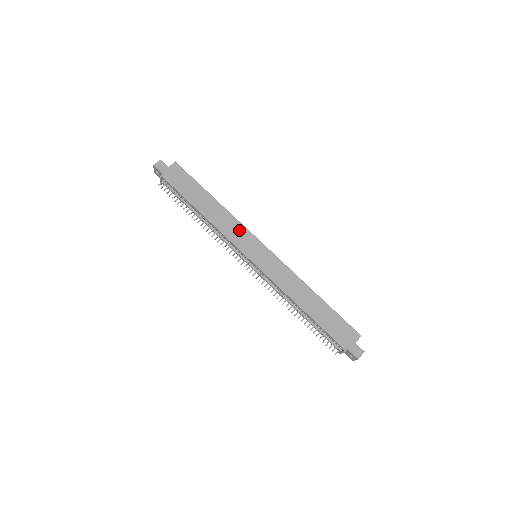
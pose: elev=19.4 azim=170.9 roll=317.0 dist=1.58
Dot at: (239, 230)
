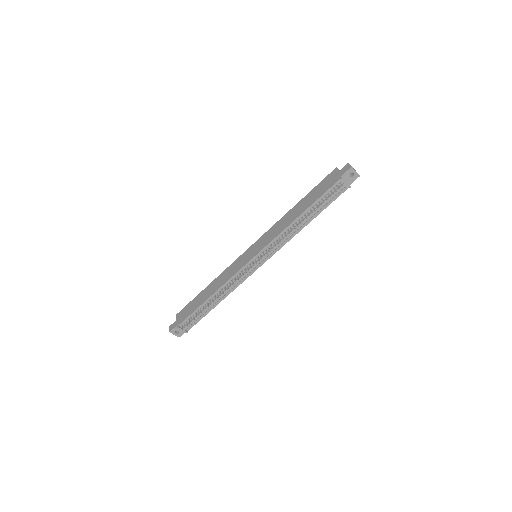
Dot at: (232, 267)
